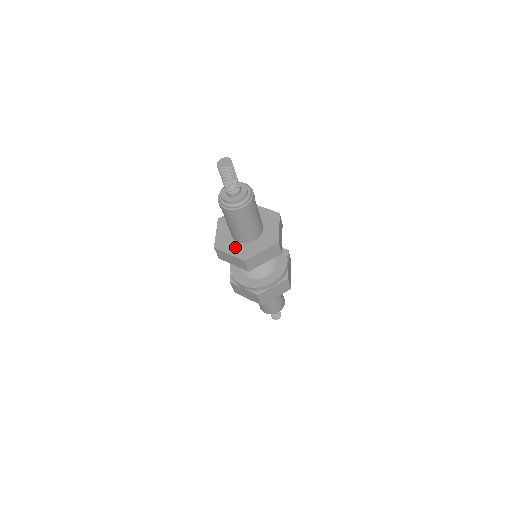
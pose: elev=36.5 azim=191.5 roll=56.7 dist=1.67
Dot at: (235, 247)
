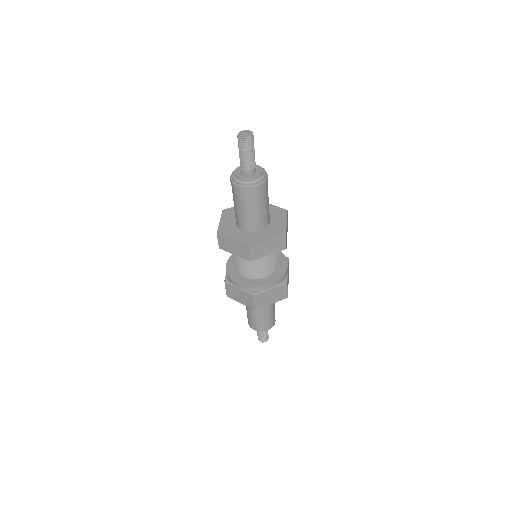
Dot at: (264, 234)
